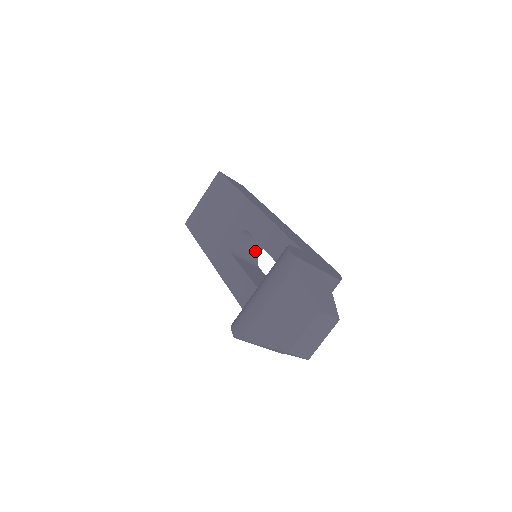
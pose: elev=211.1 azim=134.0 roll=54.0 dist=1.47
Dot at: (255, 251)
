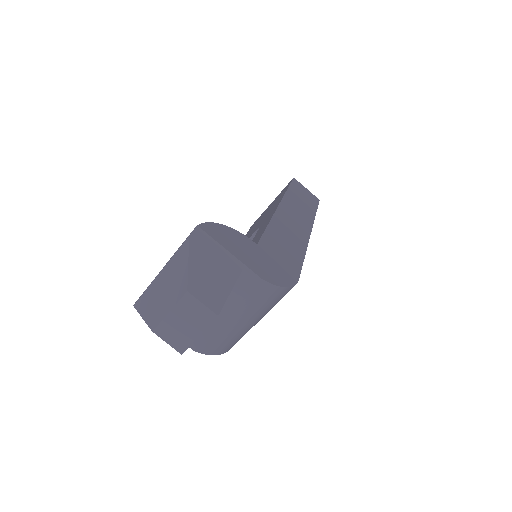
Dot at: occluded
